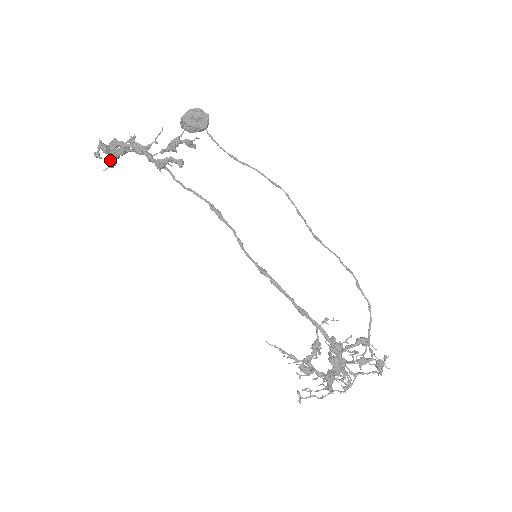
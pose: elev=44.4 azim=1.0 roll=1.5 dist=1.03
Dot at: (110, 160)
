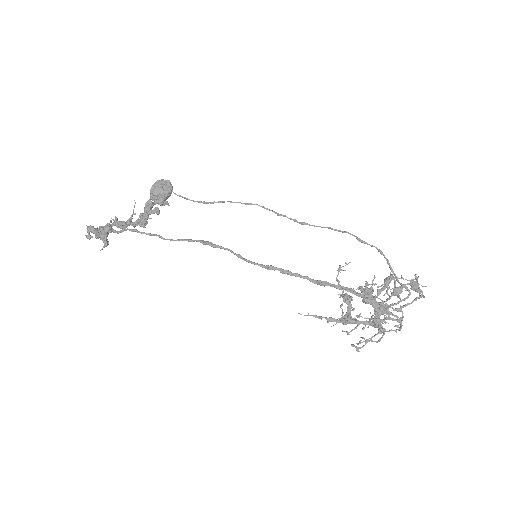
Dot at: occluded
